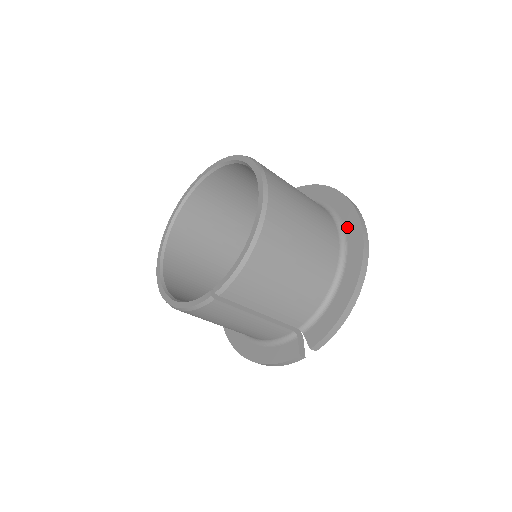
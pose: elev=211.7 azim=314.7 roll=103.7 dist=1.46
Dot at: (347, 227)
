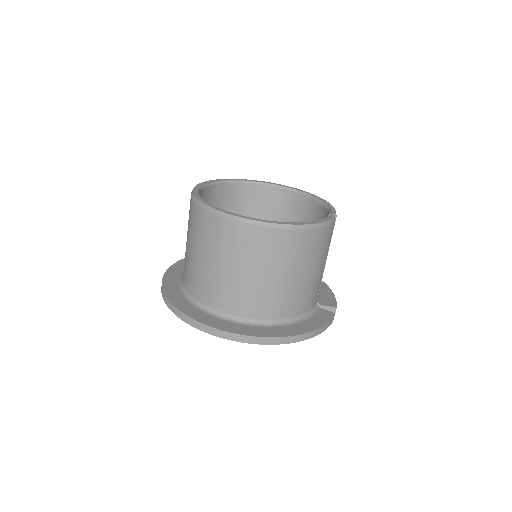
Dot at: occluded
